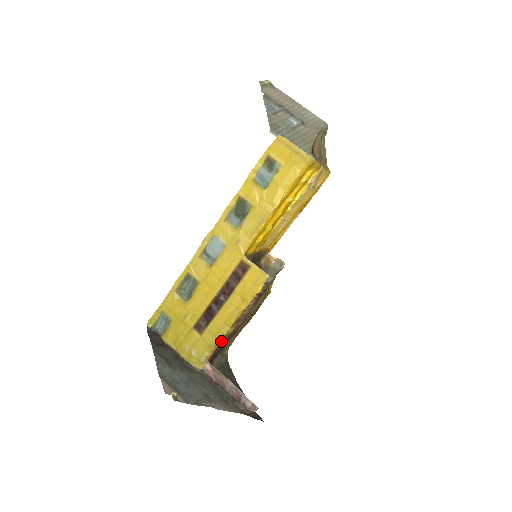
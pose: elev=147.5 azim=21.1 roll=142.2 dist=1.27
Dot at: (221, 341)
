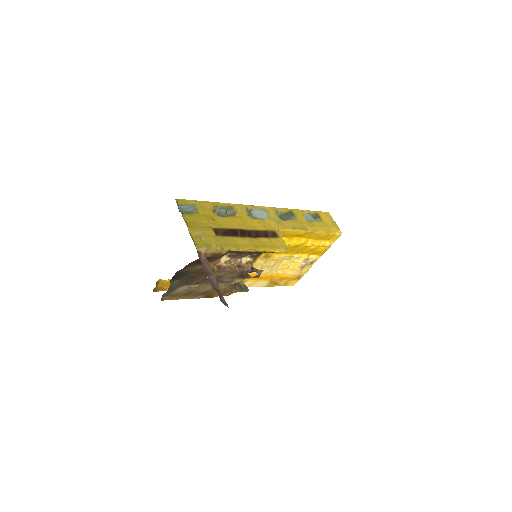
Dot at: (224, 253)
